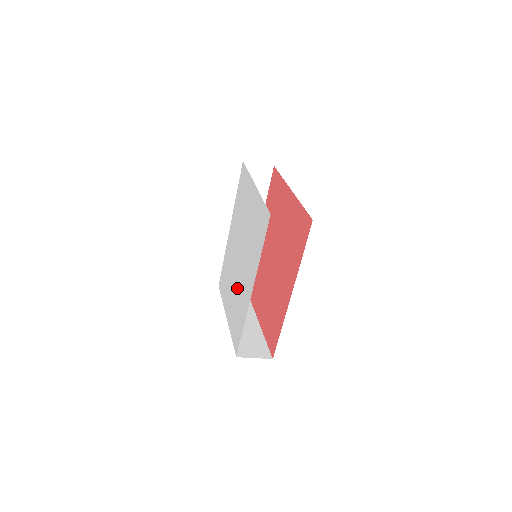
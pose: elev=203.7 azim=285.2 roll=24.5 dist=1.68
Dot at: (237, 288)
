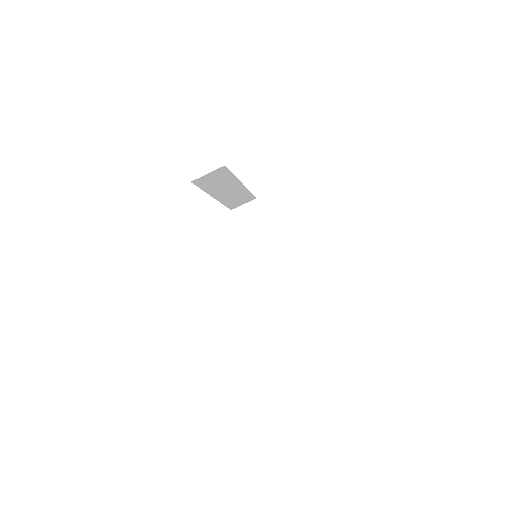
Dot at: occluded
